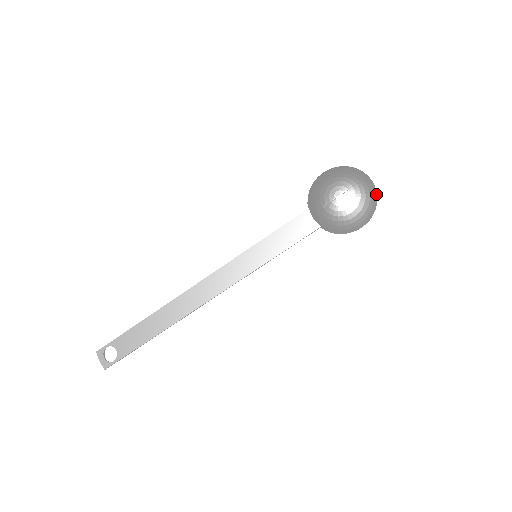
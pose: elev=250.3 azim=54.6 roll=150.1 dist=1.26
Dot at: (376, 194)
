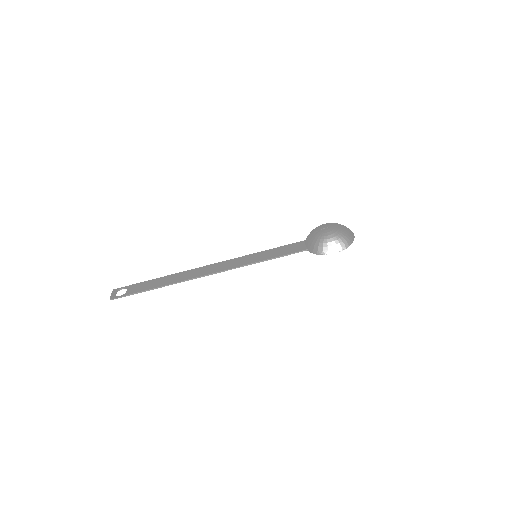
Dot at: (353, 239)
